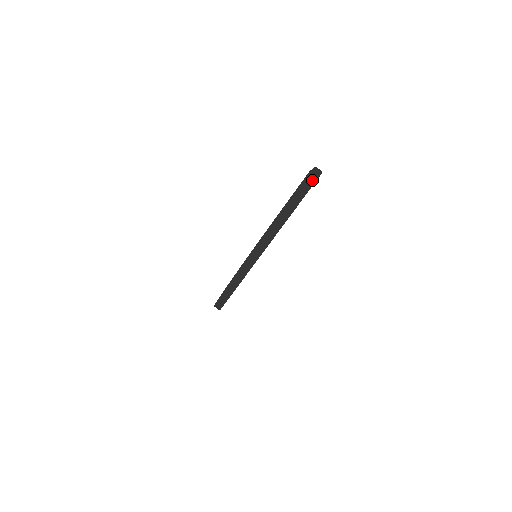
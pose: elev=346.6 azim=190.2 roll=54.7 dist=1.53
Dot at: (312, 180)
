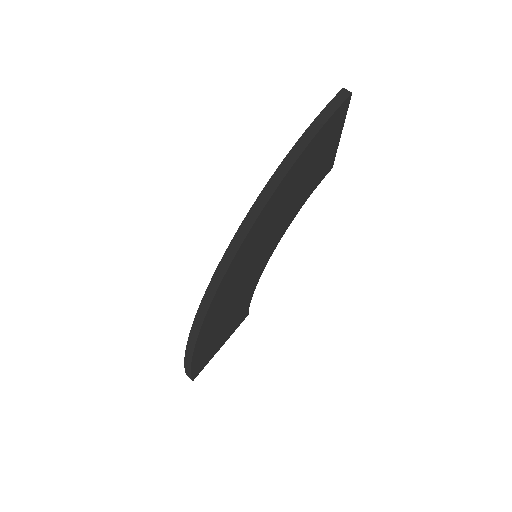
Dot at: (346, 94)
